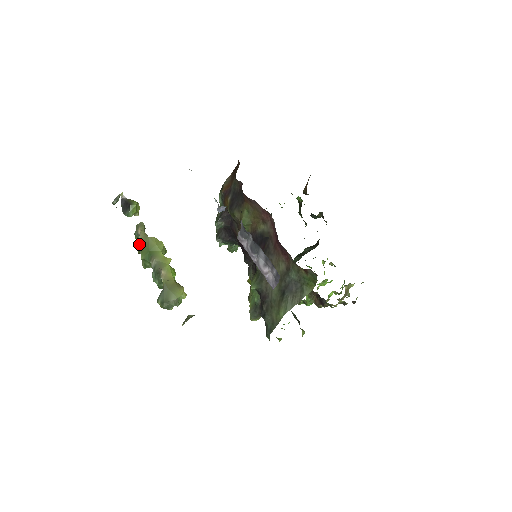
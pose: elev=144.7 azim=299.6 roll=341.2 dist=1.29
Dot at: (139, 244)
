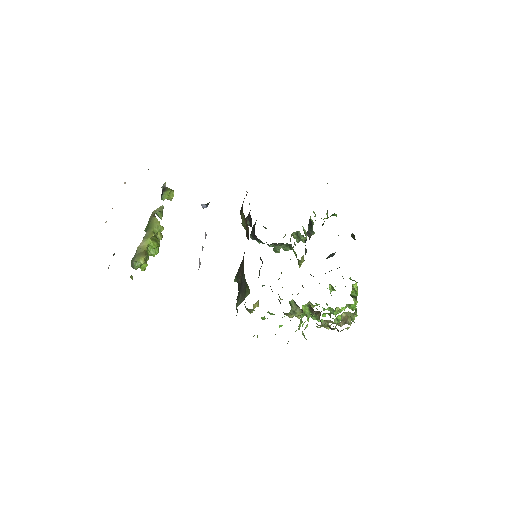
Dot at: (149, 220)
